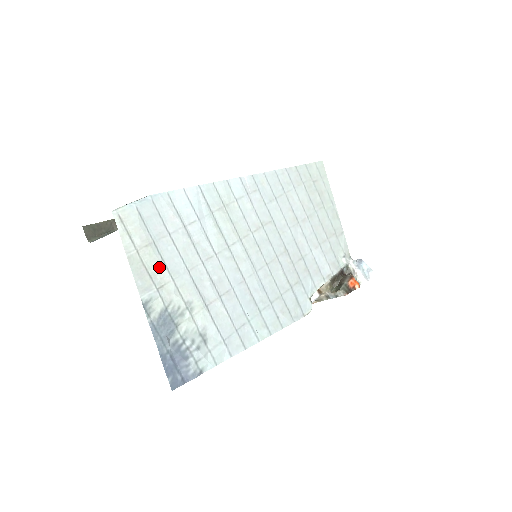
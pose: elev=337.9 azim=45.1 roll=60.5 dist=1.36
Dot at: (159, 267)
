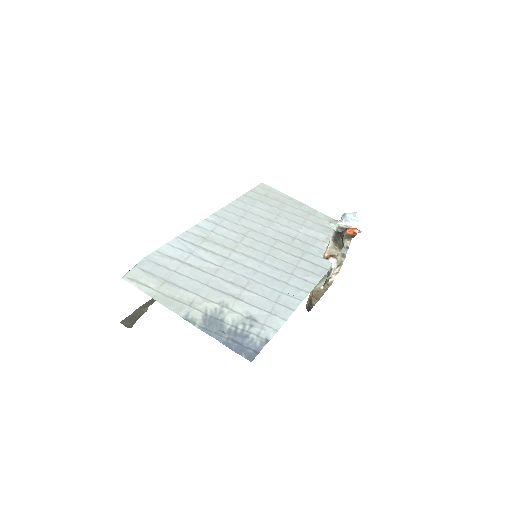
Dot at: (181, 293)
